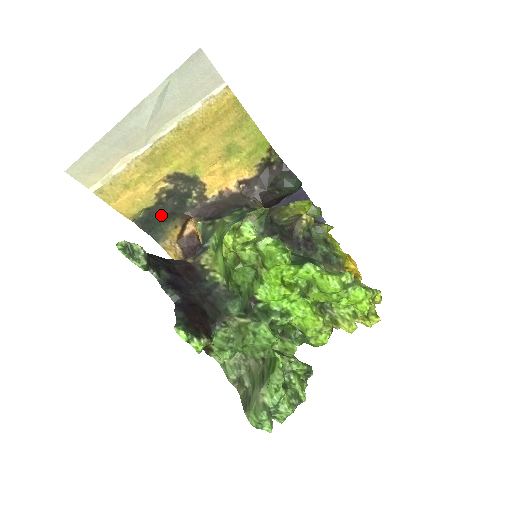
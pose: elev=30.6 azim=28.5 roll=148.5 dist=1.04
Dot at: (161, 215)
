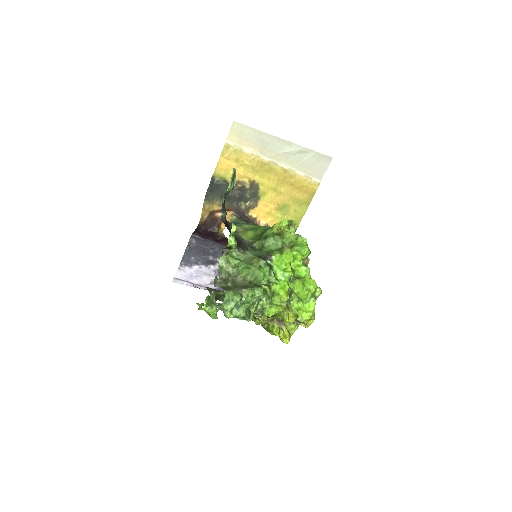
Dot at: (225, 191)
